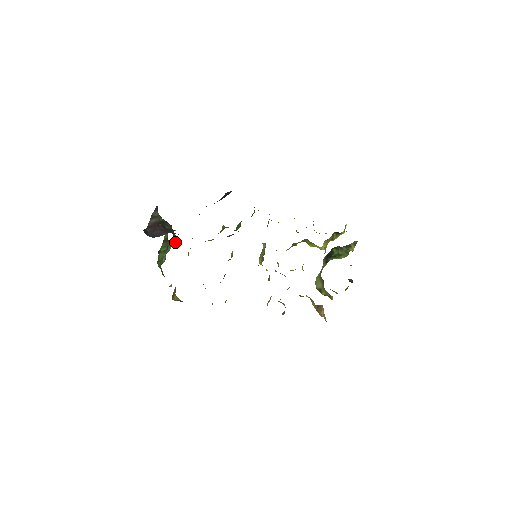
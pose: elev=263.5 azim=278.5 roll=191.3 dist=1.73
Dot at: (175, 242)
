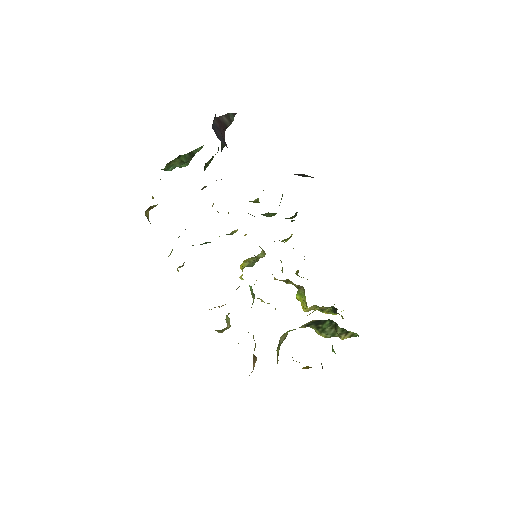
Dot at: (207, 164)
